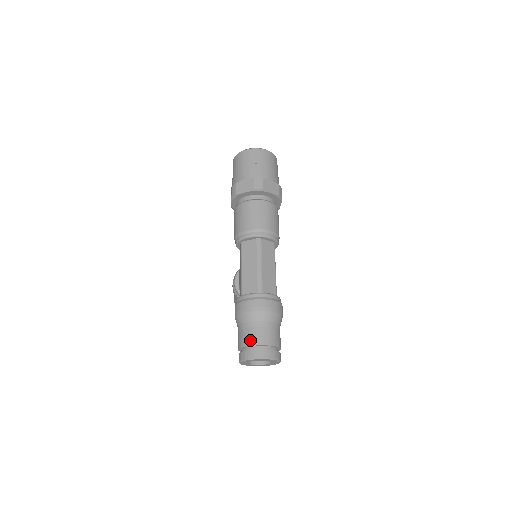
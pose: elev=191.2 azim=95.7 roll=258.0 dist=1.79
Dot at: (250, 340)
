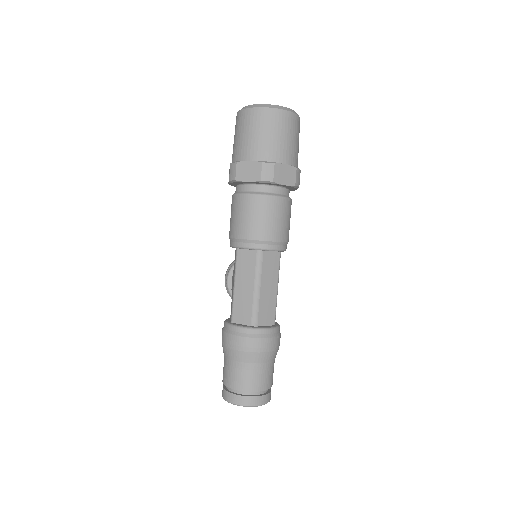
Dot at: (236, 383)
